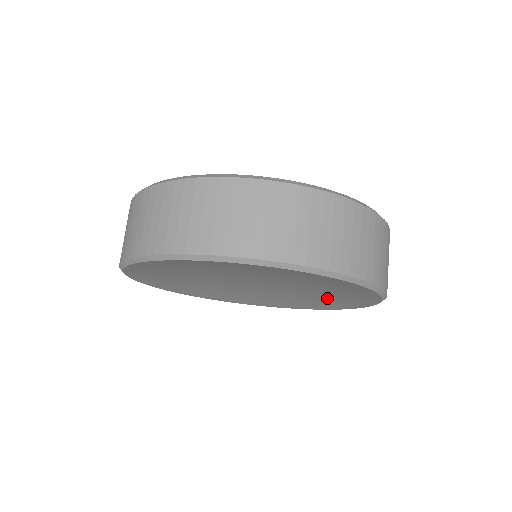
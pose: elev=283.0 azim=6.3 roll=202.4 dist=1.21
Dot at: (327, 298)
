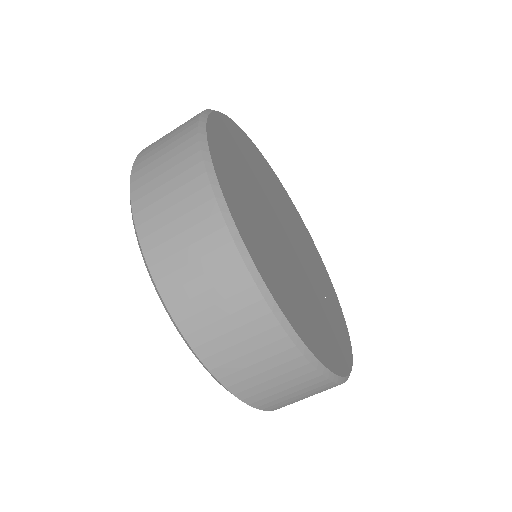
Dot at: occluded
